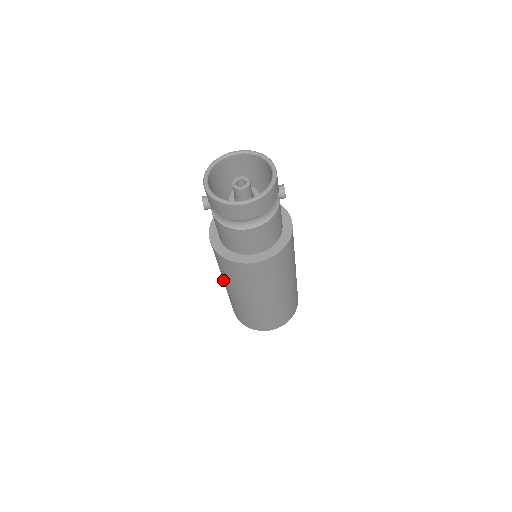
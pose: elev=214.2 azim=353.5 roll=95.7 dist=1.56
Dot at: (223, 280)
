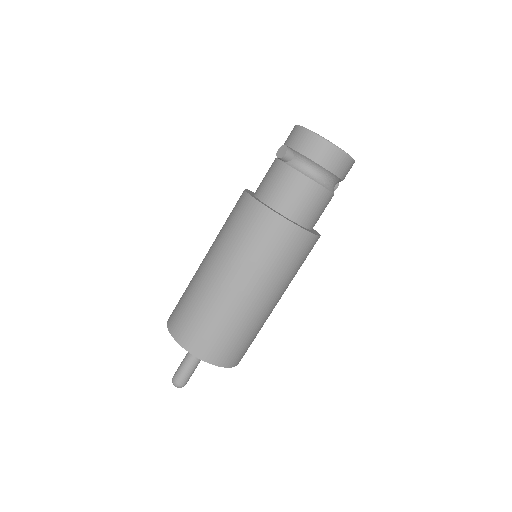
Dot at: (219, 267)
